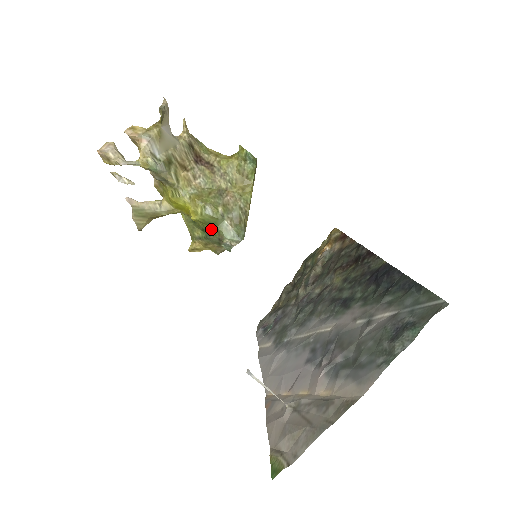
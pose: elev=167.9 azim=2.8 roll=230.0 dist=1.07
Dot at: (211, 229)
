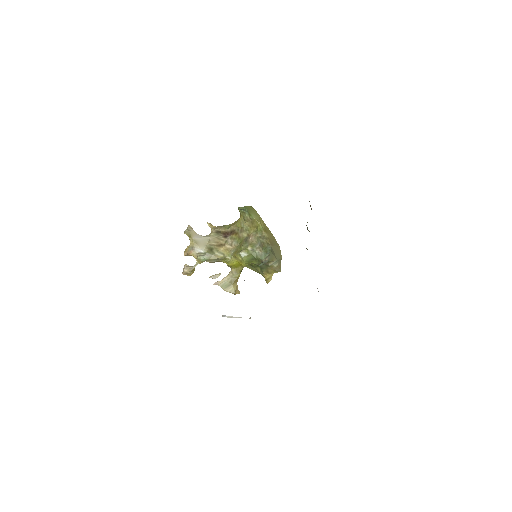
Dot at: (256, 262)
